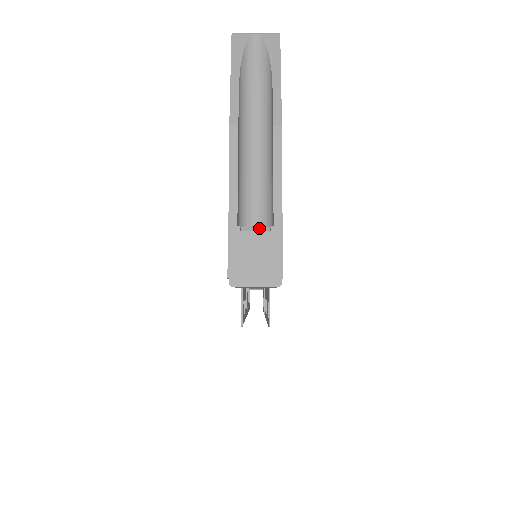
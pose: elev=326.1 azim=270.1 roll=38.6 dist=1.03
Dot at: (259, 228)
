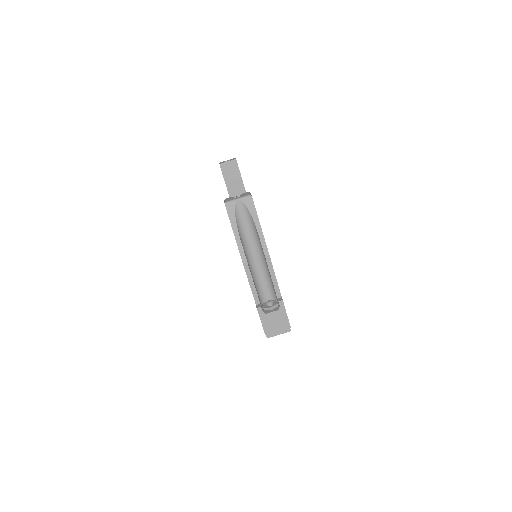
Dot at: (273, 307)
